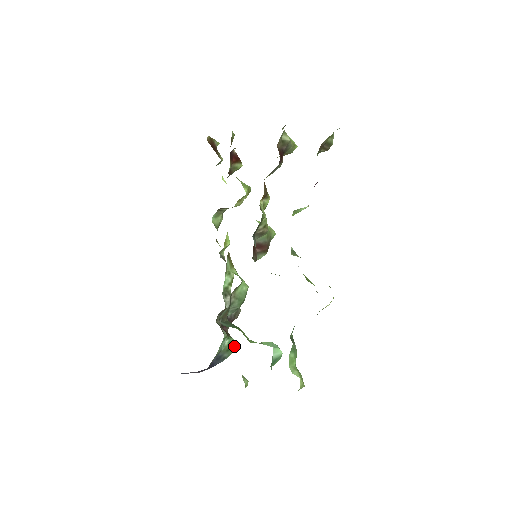
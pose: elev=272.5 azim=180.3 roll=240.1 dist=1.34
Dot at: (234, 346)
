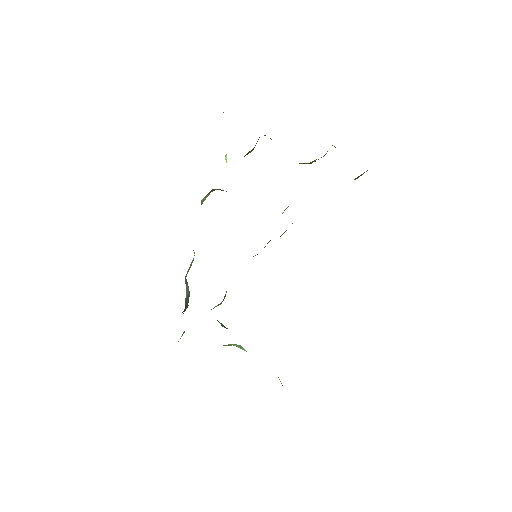
Dot at: occluded
